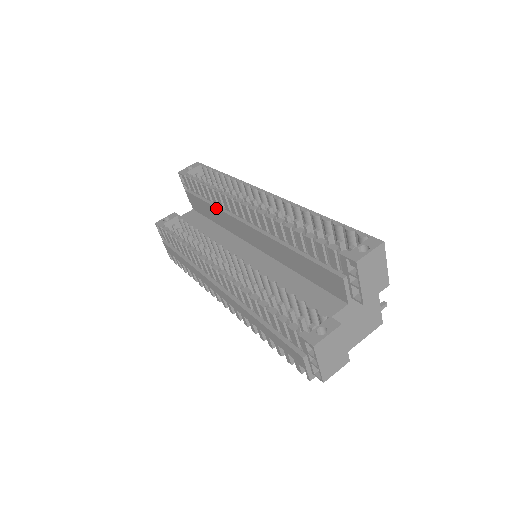
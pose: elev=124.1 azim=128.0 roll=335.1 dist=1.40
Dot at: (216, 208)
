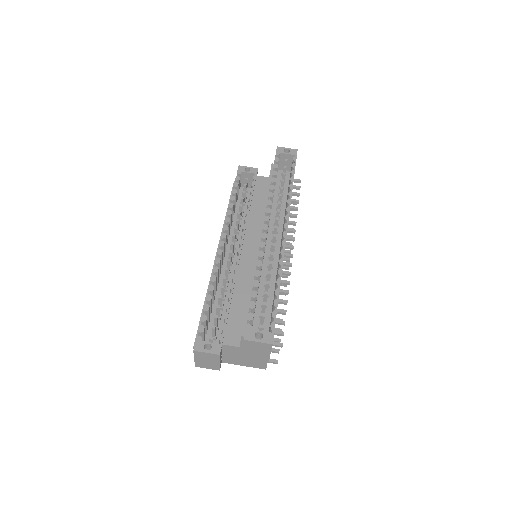
Dot at: (265, 202)
